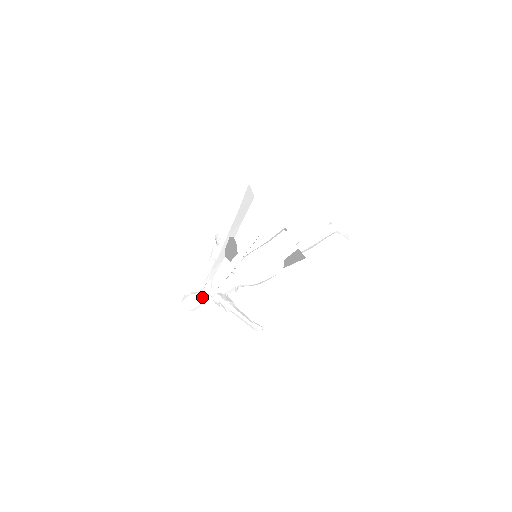
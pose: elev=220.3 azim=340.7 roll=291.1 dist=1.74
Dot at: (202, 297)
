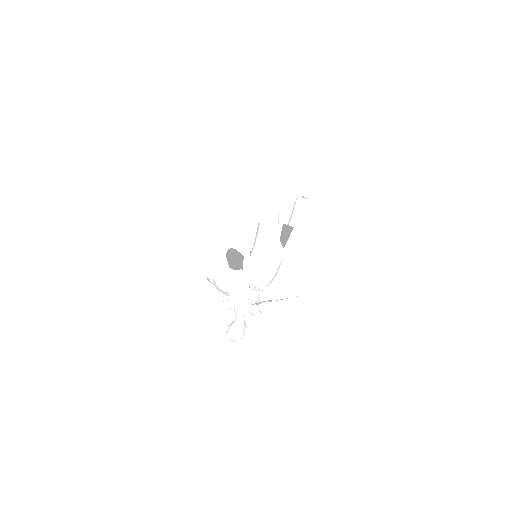
Dot at: (240, 322)
